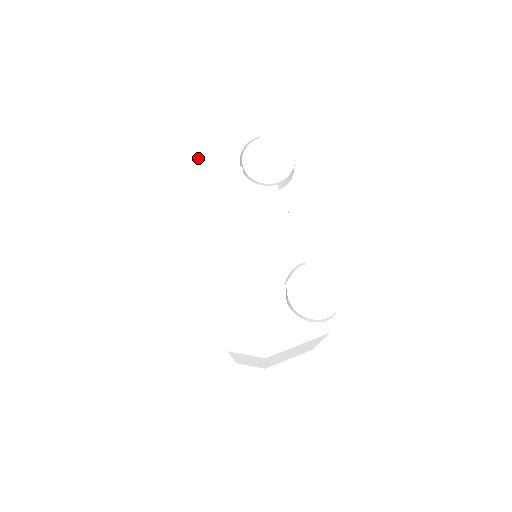
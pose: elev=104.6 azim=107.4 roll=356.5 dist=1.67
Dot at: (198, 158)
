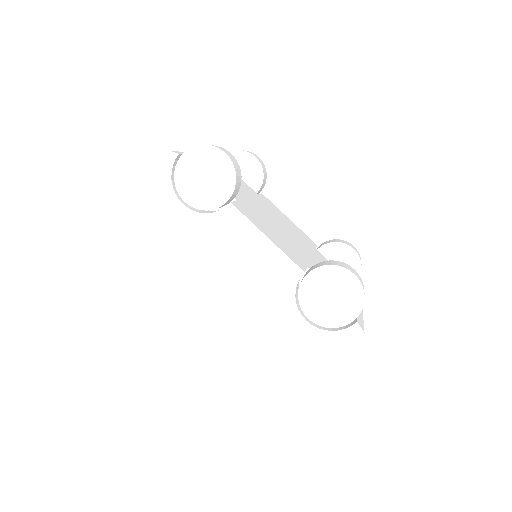
Dot at: (136, 217)
